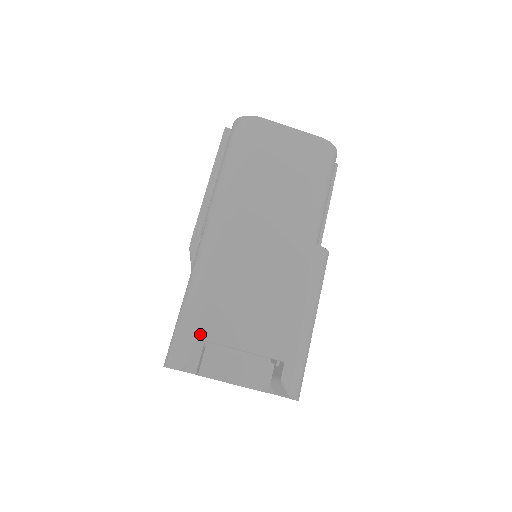
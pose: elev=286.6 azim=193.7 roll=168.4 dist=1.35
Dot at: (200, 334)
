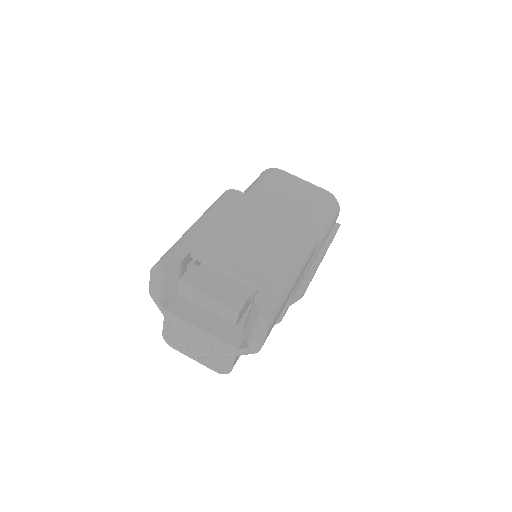
Dot at: (191, 247)
